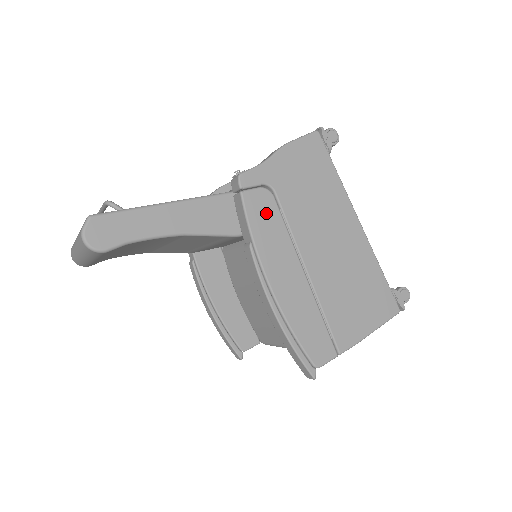
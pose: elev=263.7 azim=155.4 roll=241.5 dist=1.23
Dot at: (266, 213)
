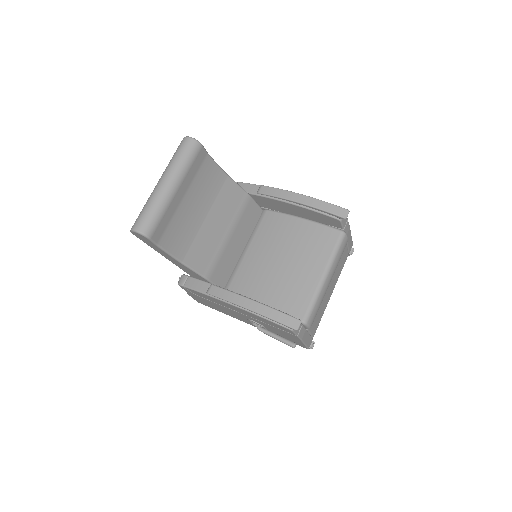
Dot at: occluded
